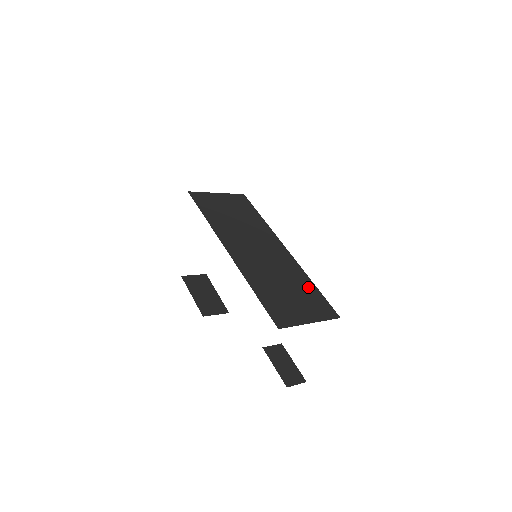
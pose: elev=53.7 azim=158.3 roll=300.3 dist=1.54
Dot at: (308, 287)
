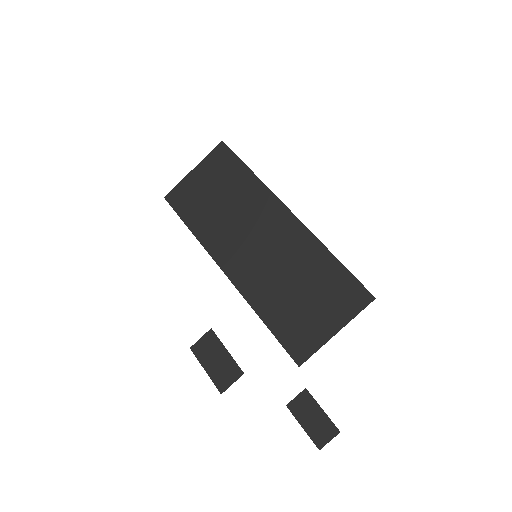
Dot at: (326, 268)
